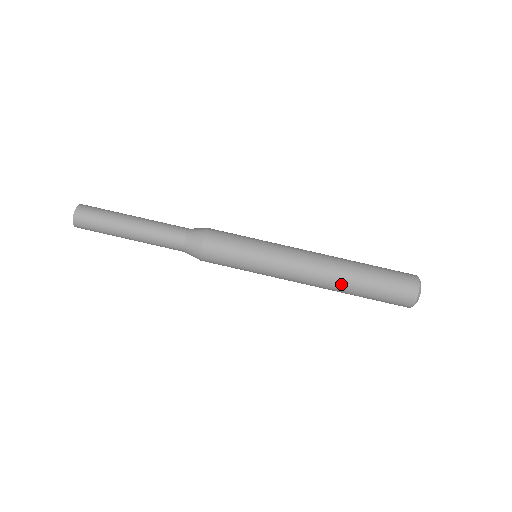
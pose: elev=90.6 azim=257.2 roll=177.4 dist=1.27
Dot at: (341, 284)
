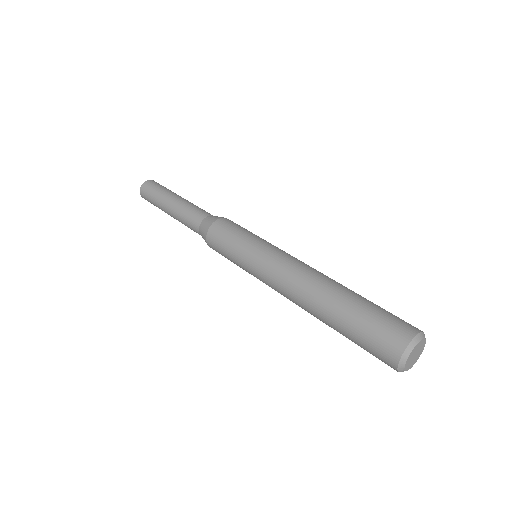
Dot at: (317, 305)
